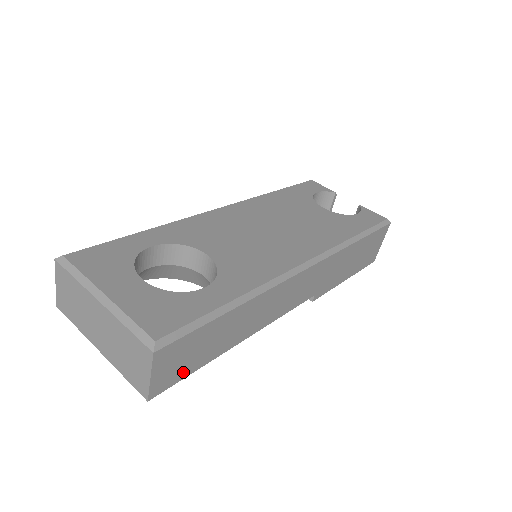
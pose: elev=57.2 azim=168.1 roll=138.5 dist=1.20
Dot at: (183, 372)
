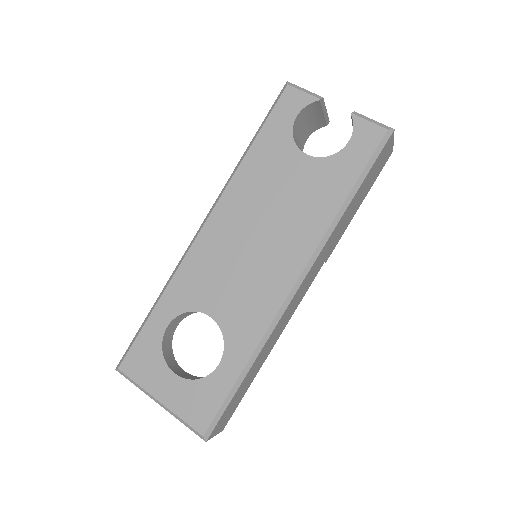
Dot at: (235, 407)
